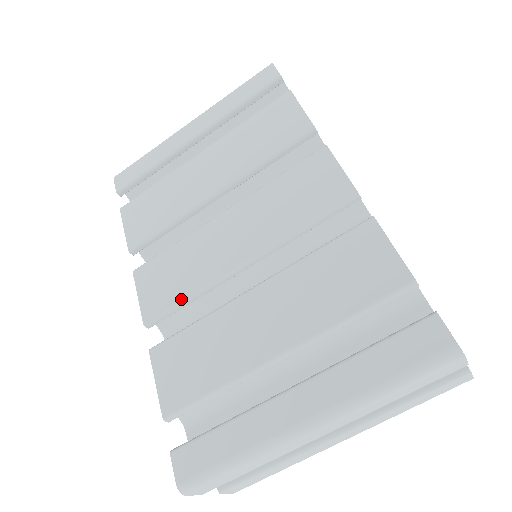
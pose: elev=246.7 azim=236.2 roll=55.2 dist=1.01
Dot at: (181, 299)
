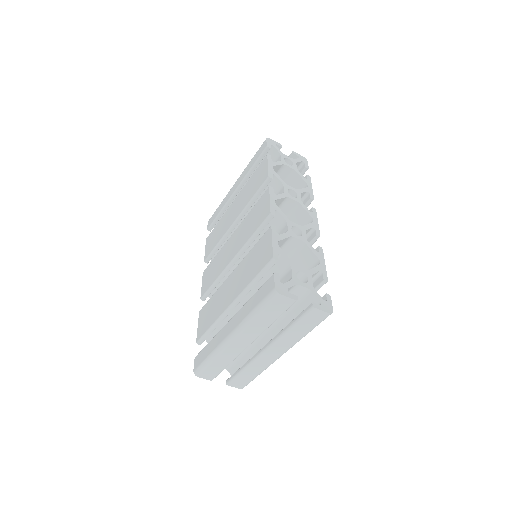
Dot at: (212, 283)
